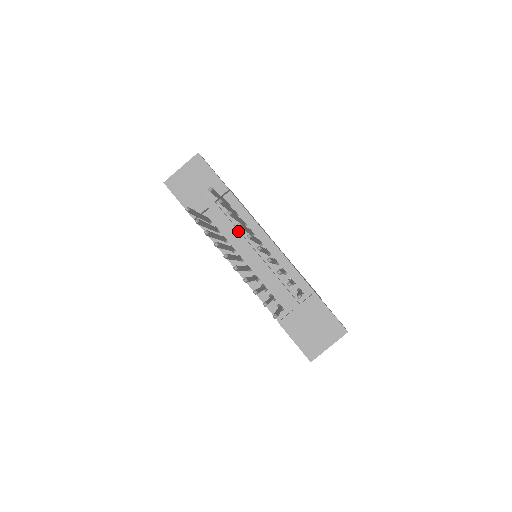
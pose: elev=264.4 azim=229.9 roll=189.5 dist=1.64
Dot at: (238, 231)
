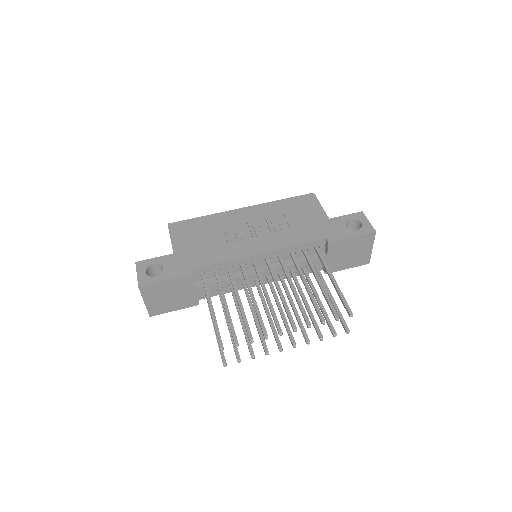
Dot at: (234, 279)
